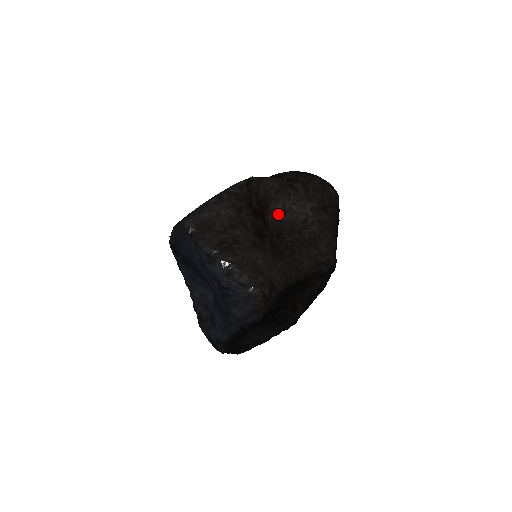
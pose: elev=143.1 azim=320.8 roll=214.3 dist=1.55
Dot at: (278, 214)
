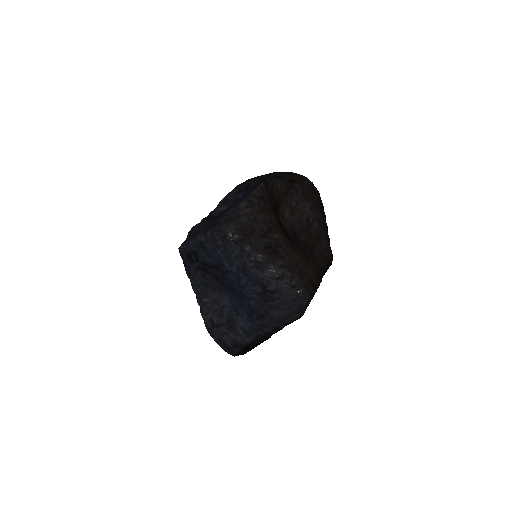
Dot at: (287, 215)
